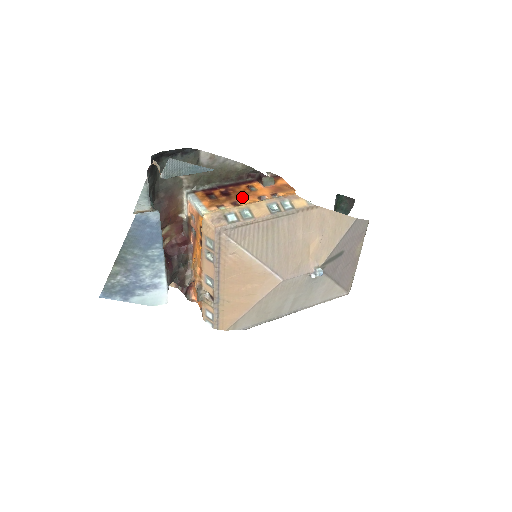
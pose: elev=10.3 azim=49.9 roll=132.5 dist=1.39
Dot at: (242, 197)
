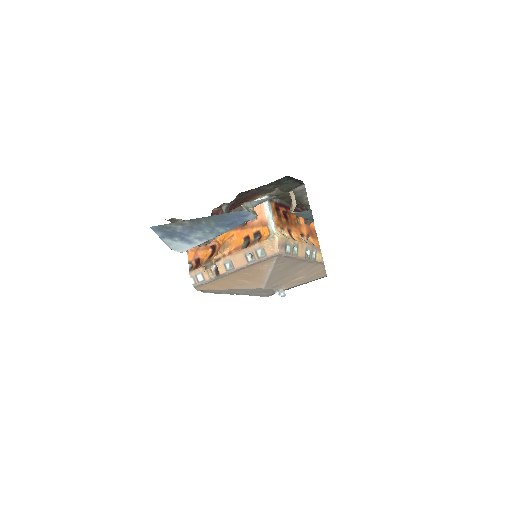
Dot at: (294, 227)
